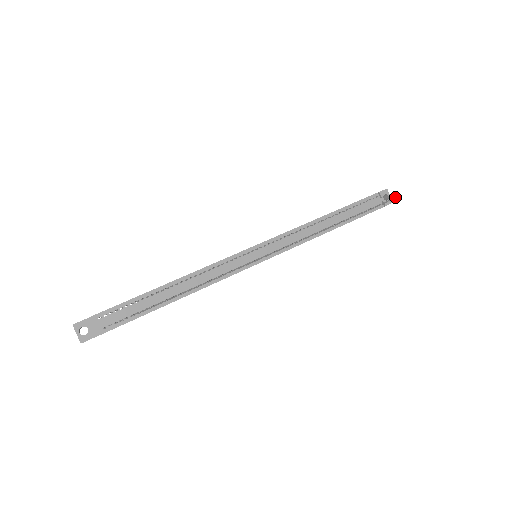
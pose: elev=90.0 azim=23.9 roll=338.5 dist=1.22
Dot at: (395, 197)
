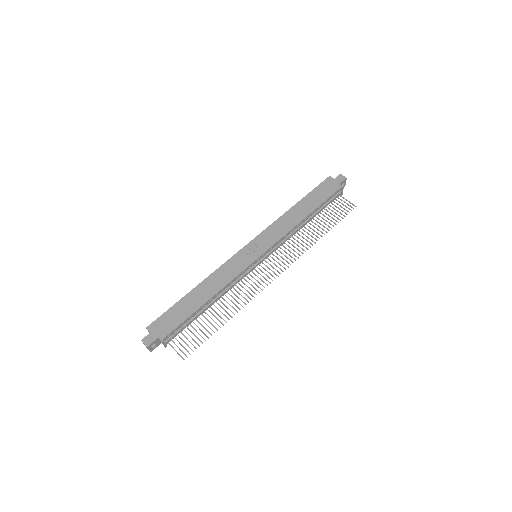
Dot at: (354, 205)
